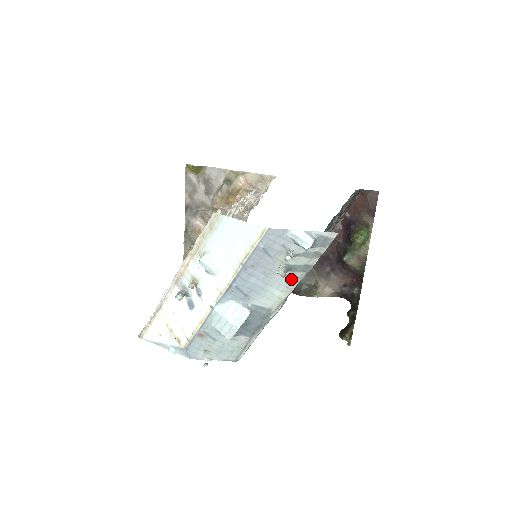
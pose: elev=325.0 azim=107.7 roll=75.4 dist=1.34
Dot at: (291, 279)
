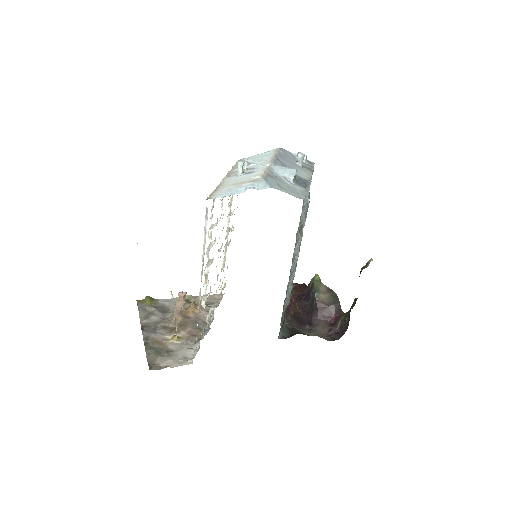
Dot at: (307, 171)
